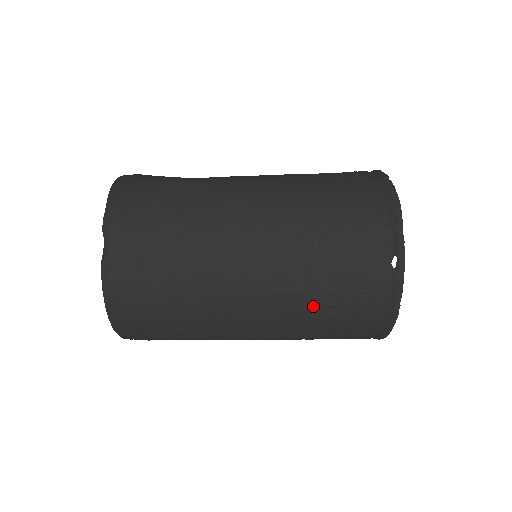
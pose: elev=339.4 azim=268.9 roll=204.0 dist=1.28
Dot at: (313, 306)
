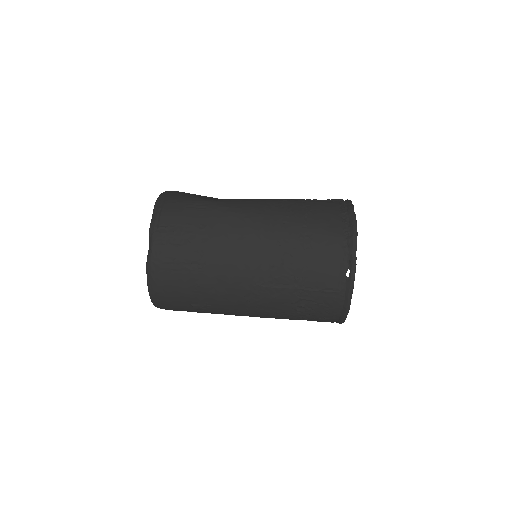
Dot at: (290, 298)
